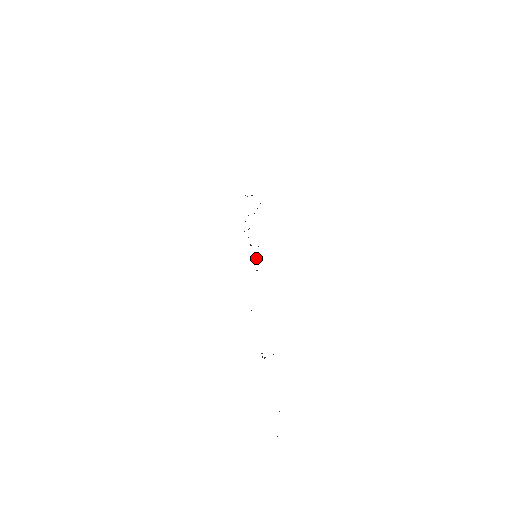
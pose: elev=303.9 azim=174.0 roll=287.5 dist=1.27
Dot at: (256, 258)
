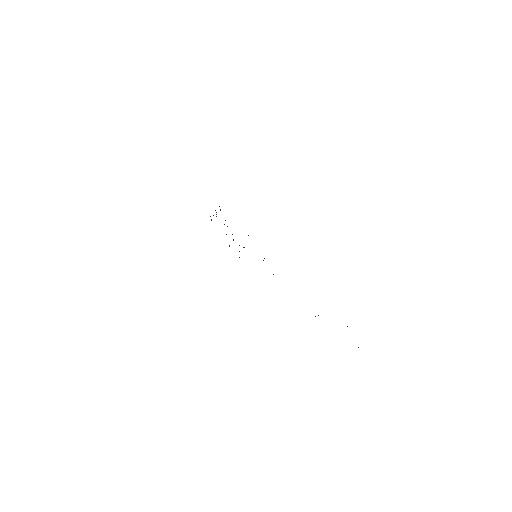
Dot at: occluded
